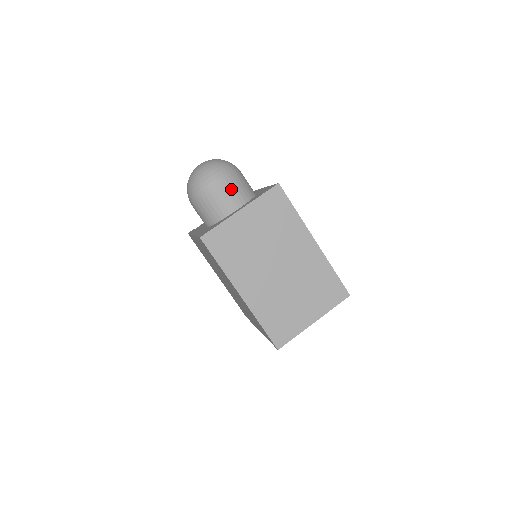
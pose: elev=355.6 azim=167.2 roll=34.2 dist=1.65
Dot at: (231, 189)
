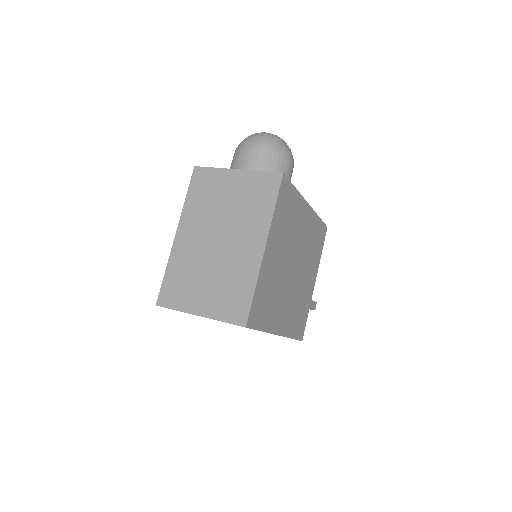
Dot at: (256, 158)
